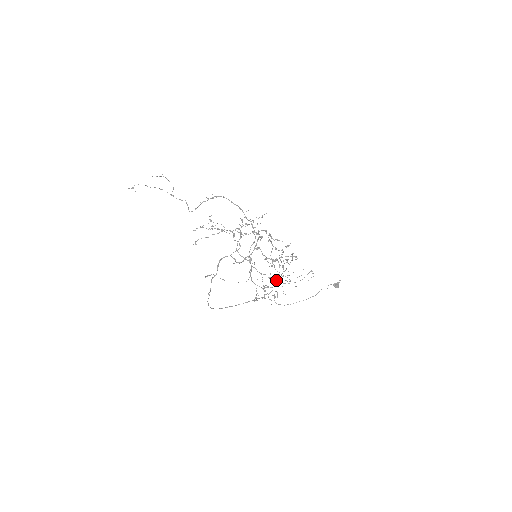
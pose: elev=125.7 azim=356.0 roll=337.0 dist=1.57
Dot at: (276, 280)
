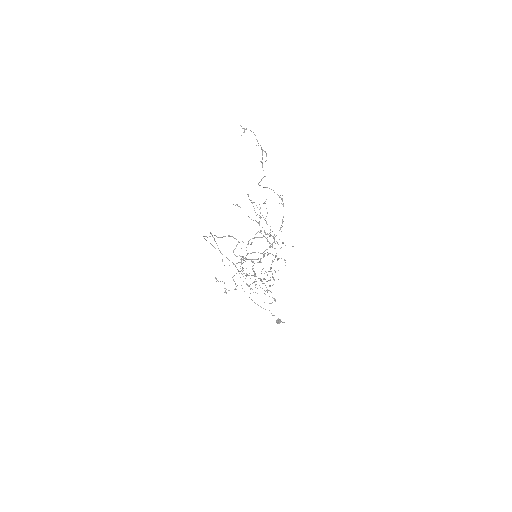
Dot at: occluded
